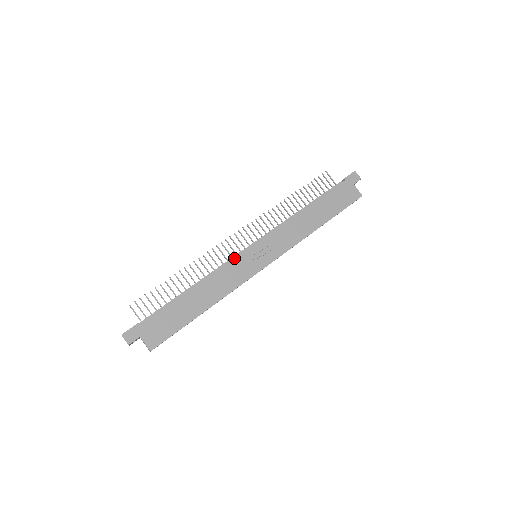
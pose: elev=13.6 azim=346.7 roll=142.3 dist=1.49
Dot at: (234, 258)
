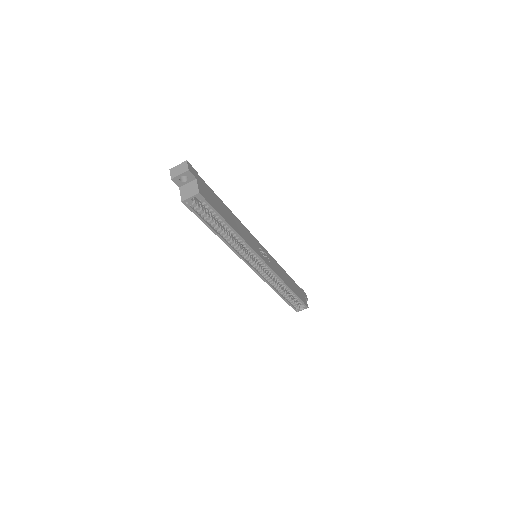
Dot at: occluded
